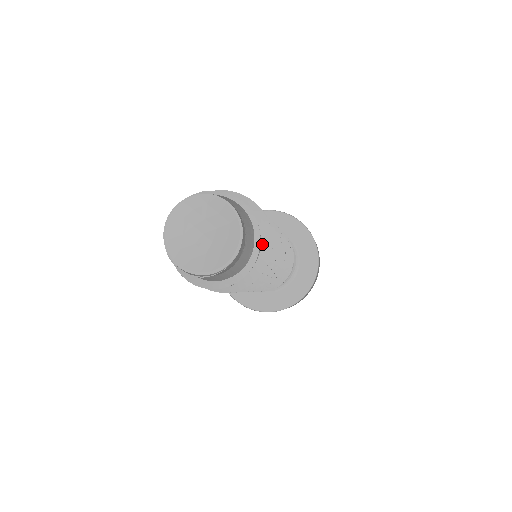
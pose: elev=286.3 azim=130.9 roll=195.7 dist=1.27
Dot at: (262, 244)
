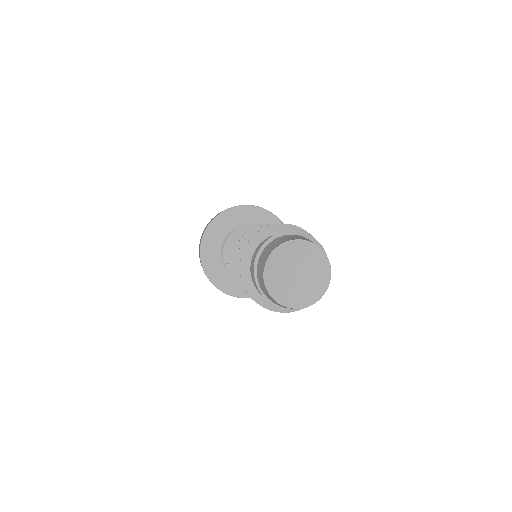
Dot at: occluded
